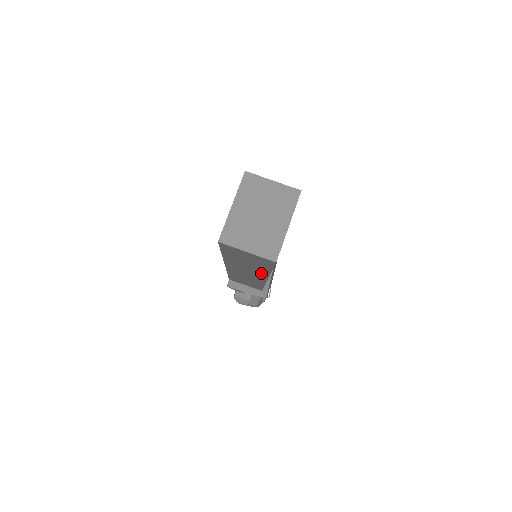
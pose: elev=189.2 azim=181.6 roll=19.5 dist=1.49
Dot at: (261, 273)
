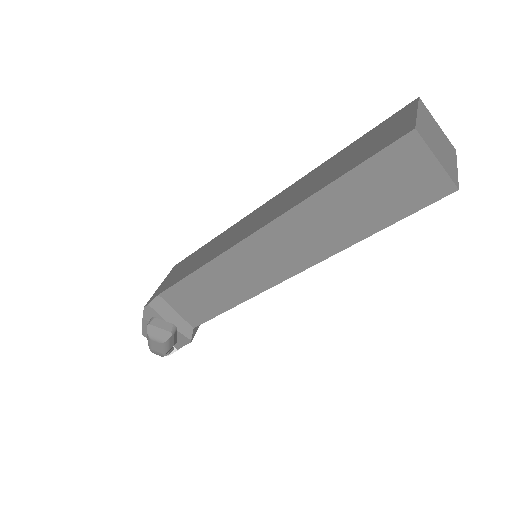
Dot at: (331, 244)
